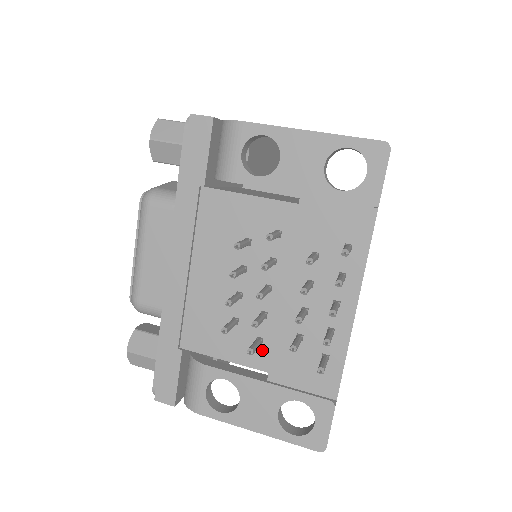
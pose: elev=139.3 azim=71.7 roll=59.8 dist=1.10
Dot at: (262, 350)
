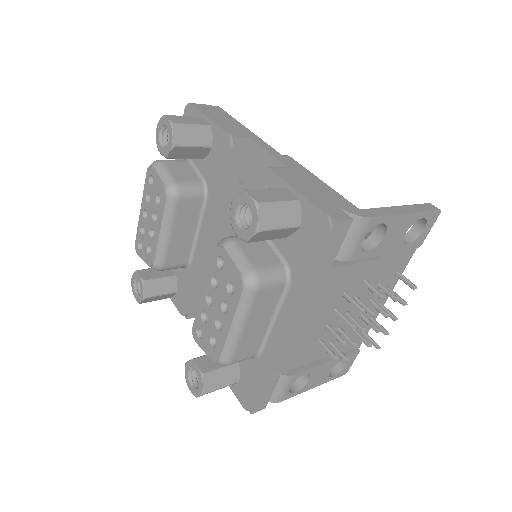
Dot at: (330, 347)
